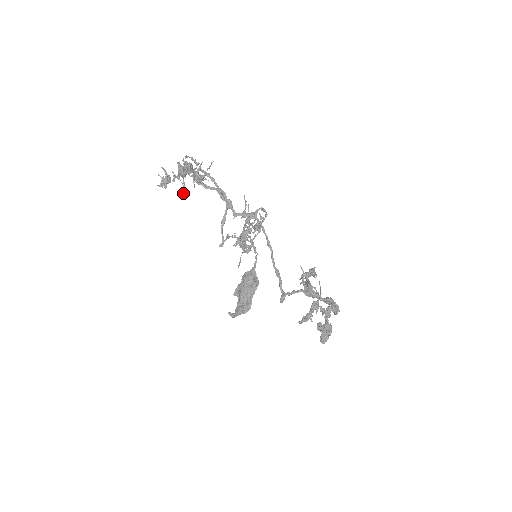
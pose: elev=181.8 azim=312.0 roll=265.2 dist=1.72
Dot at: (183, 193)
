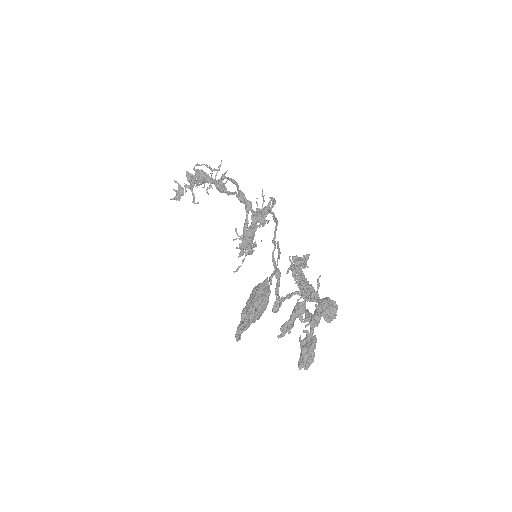
Dot at: (192, 201)
